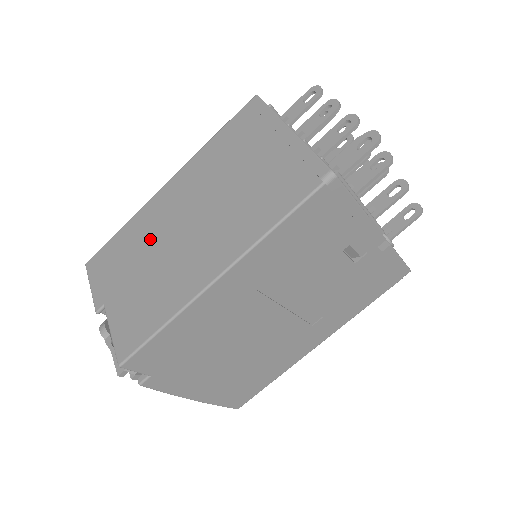
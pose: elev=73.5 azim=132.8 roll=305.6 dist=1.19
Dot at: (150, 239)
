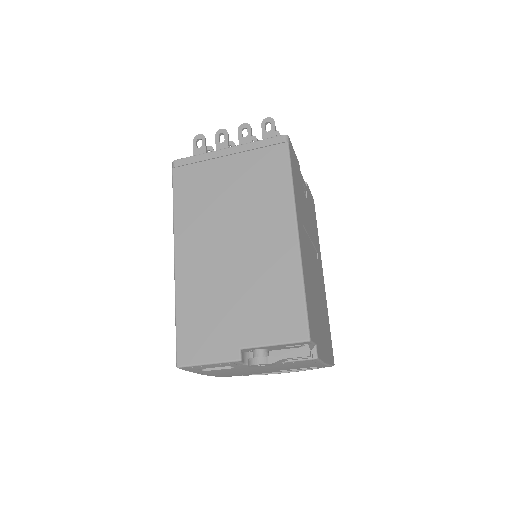
Dot at: (215, 283)
